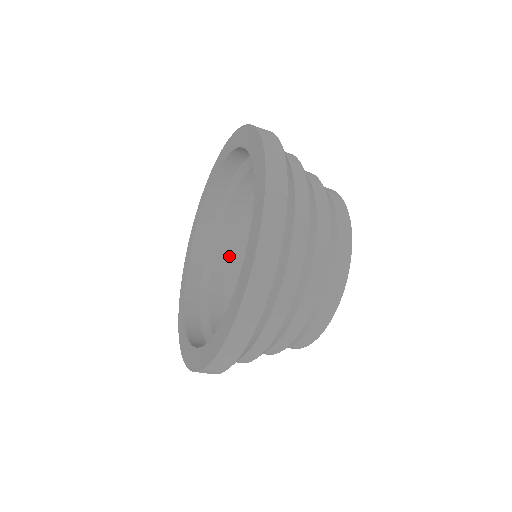
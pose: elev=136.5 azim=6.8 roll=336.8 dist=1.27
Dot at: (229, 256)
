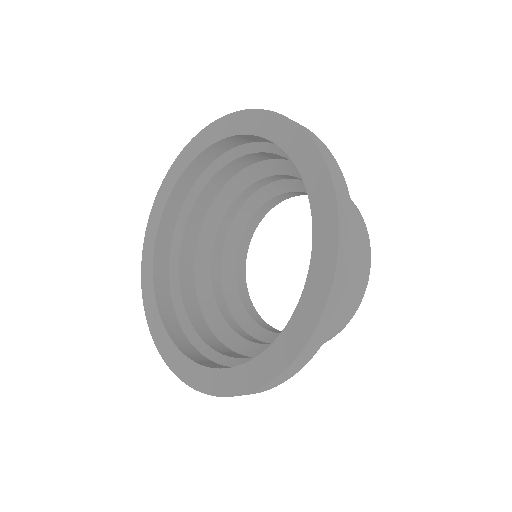
Dot at: (197, 243)
